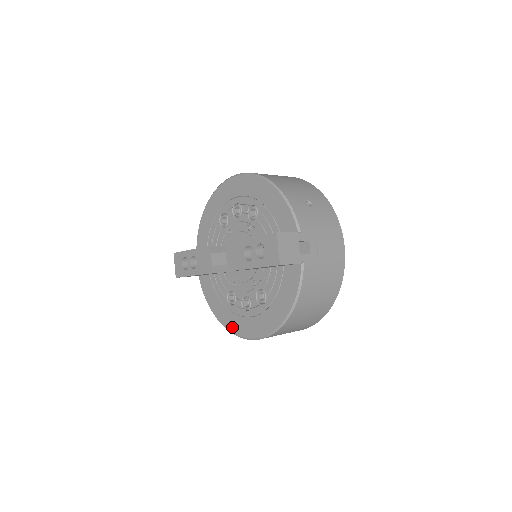
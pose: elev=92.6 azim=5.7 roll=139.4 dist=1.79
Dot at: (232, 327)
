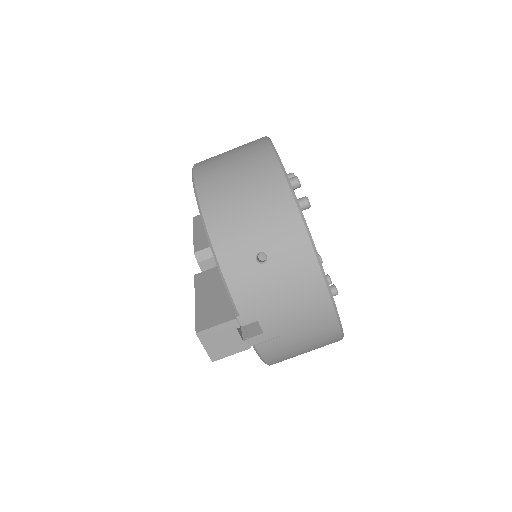
Dot at: occluded
